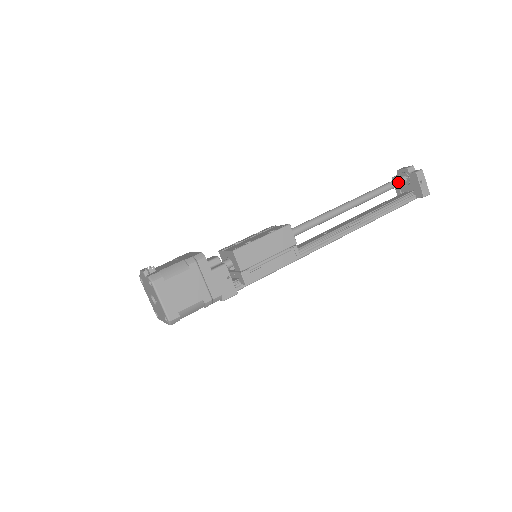
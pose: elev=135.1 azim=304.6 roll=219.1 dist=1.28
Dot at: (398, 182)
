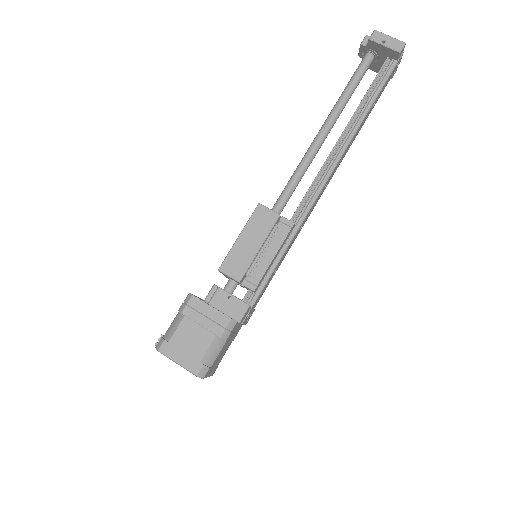
Dot at: (362, 65)
